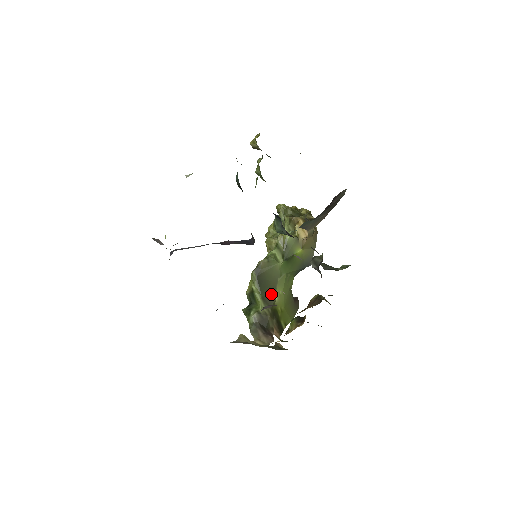
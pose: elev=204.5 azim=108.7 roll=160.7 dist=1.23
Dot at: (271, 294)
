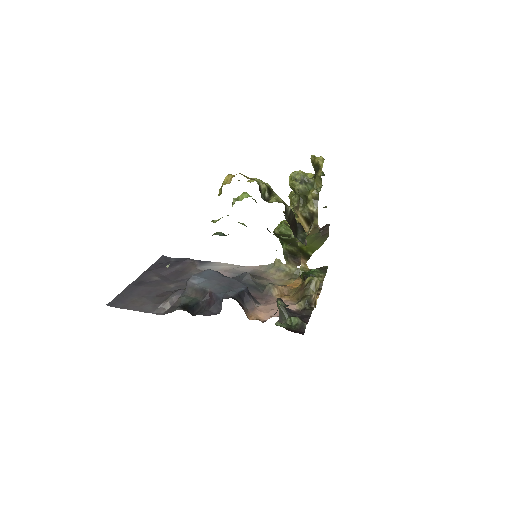
Dot at: (293, 242)
